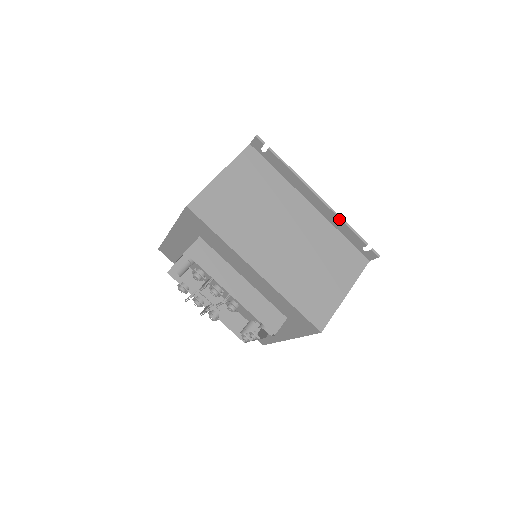
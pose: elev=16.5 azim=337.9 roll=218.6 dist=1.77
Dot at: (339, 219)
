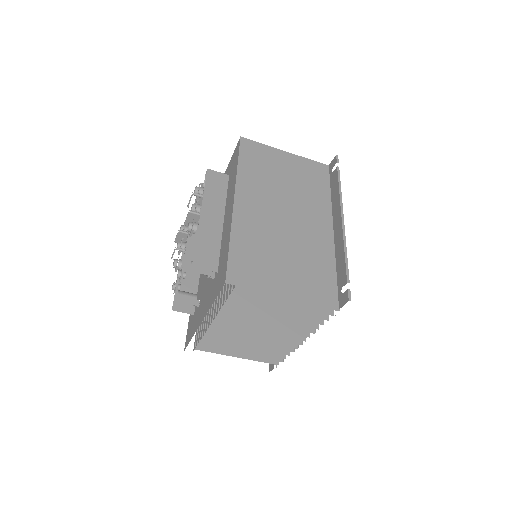
Dot at: (343, 246)
